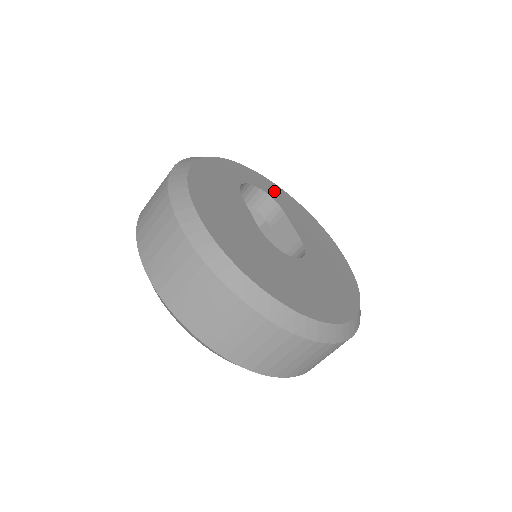
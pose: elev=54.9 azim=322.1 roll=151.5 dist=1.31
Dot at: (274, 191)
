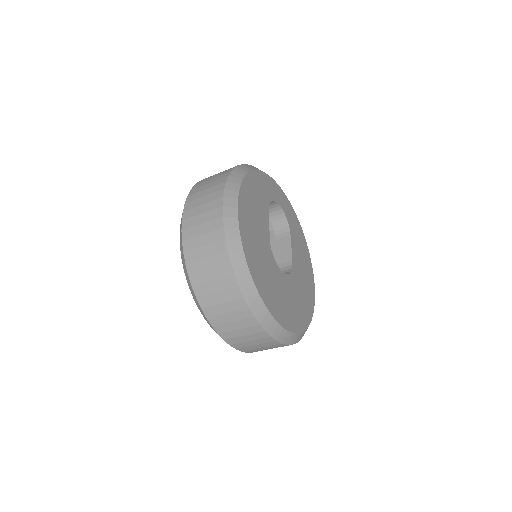
Dot at: (290, 214)
